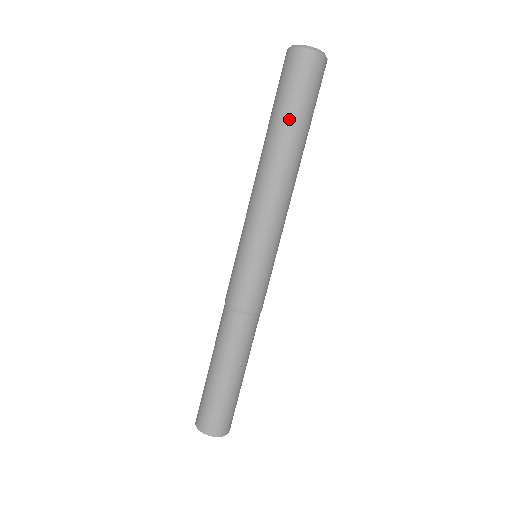
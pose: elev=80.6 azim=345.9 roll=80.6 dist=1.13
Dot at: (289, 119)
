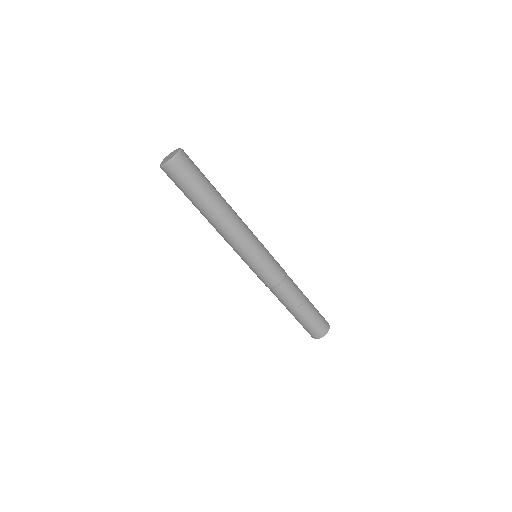
Dot at: (193, 202)
